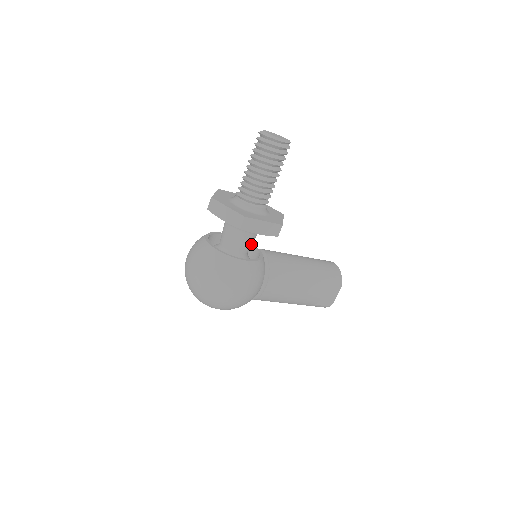
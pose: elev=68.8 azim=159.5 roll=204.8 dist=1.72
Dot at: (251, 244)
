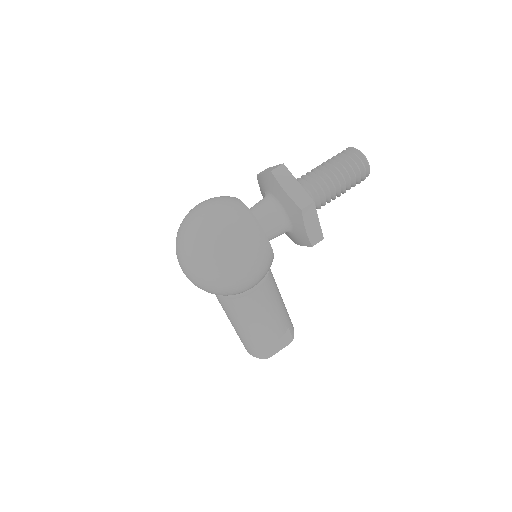
Dot at: (273, 238)
